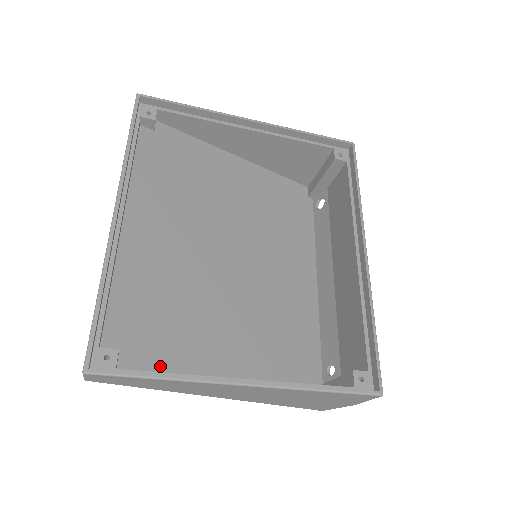
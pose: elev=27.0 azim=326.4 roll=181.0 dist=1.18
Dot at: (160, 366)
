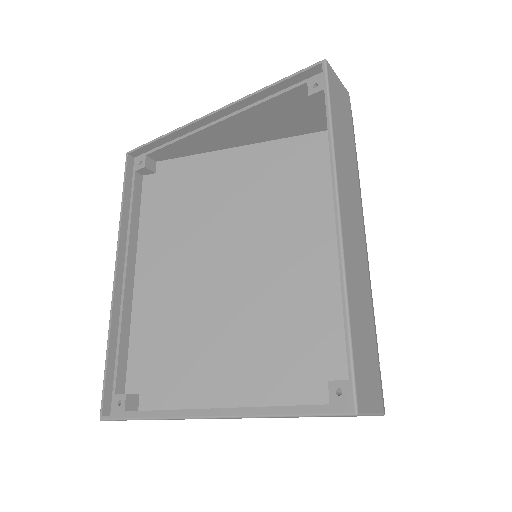
Dot at: (174, 398)
